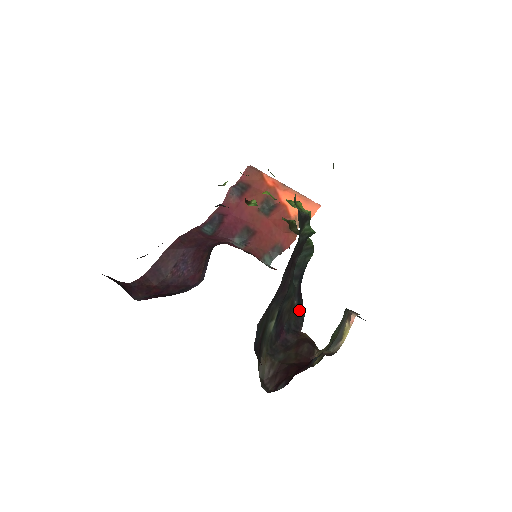
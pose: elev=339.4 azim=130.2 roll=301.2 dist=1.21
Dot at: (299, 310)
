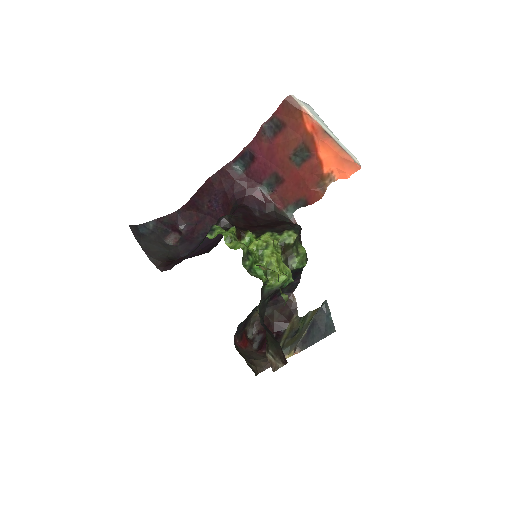
Dot at: (295, 280)
